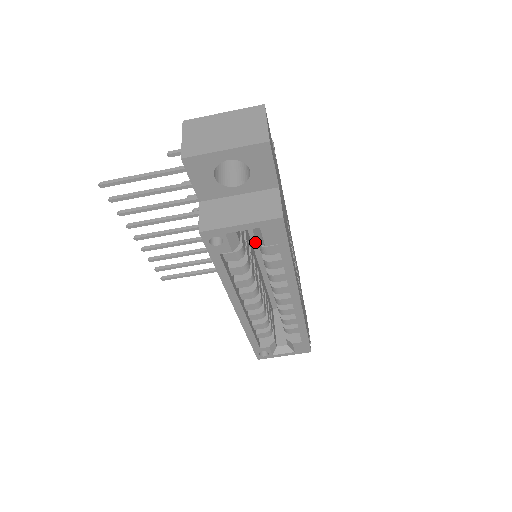
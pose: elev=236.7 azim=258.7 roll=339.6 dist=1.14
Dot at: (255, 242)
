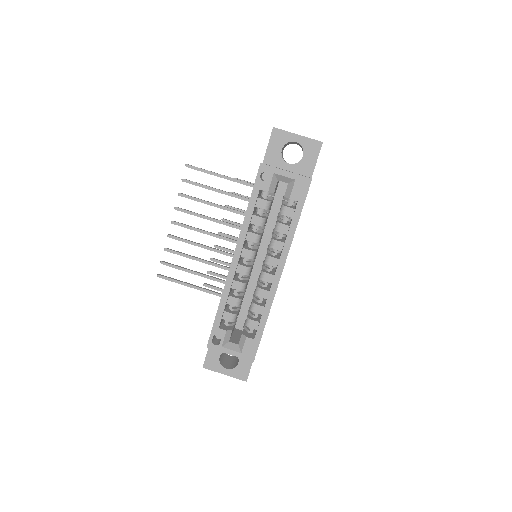
Dot at: (264, 238)
